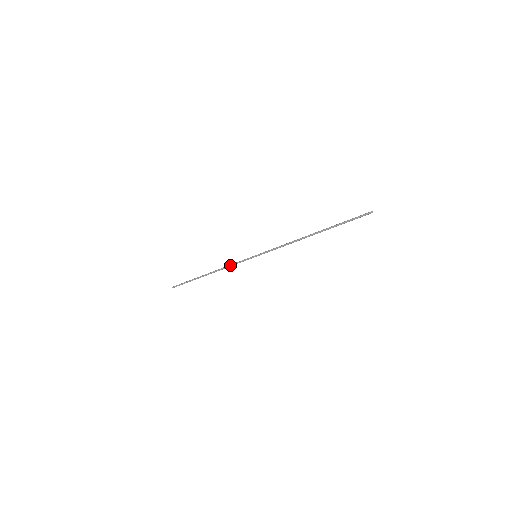
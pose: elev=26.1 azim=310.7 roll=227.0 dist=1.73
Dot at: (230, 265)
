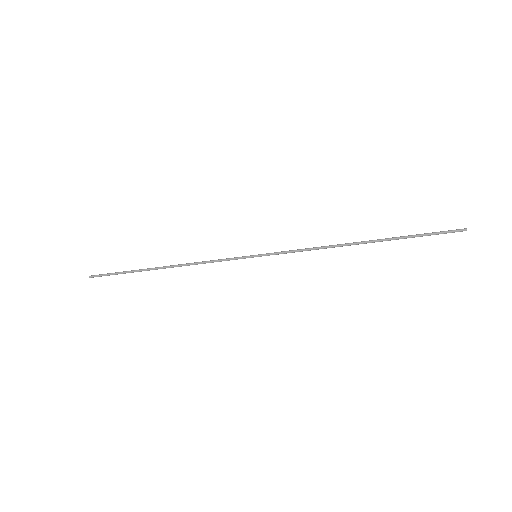
Dot at: occluded
